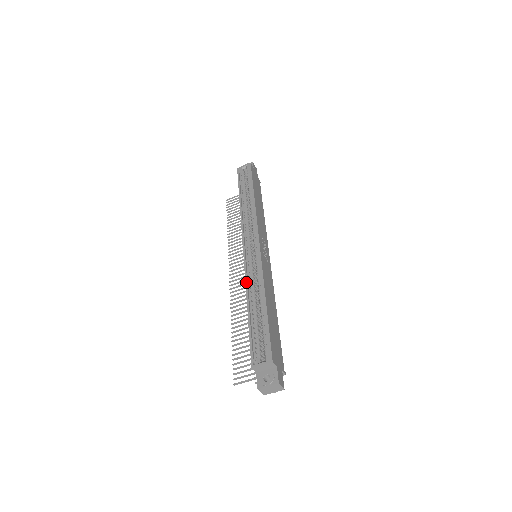
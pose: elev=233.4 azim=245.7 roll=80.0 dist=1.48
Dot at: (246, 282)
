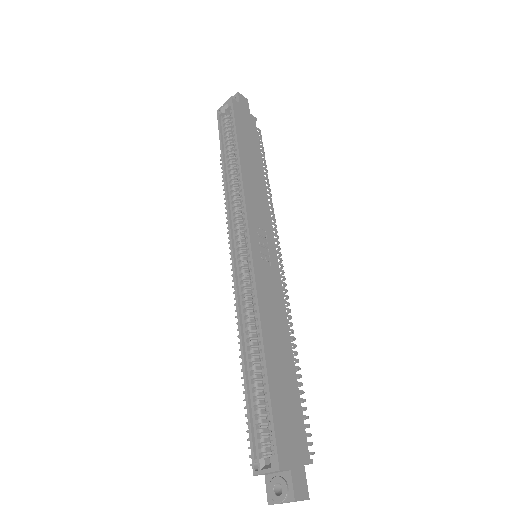
Dot at: (238, 316)
